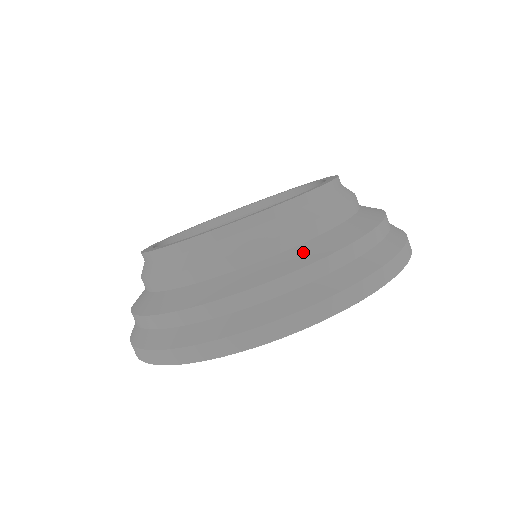
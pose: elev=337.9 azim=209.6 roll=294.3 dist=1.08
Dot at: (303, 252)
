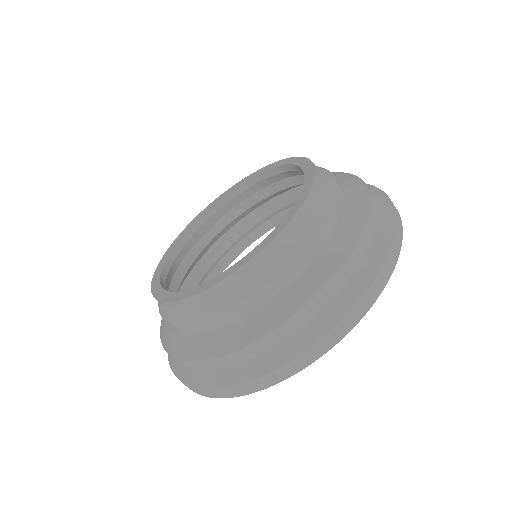
Dot at: (354, 195)
